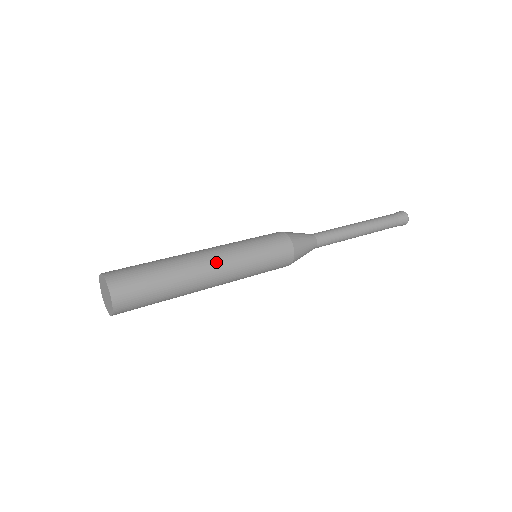
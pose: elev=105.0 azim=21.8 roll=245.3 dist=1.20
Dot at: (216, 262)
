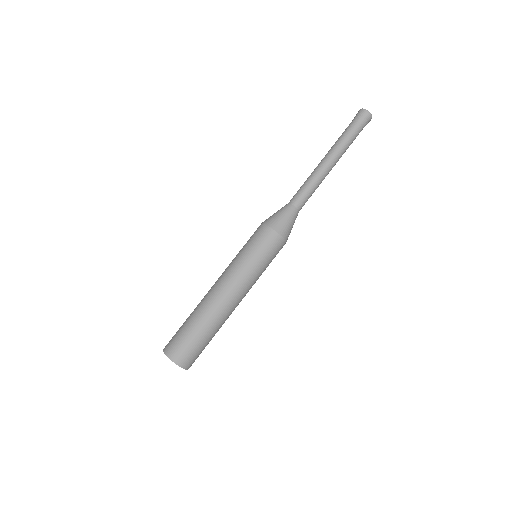
Dot at: (234, 297)
